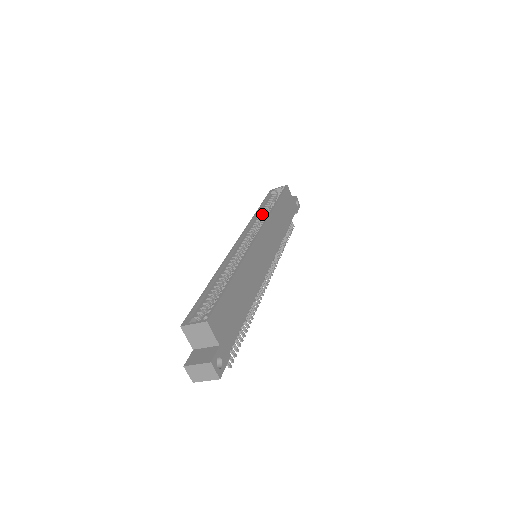
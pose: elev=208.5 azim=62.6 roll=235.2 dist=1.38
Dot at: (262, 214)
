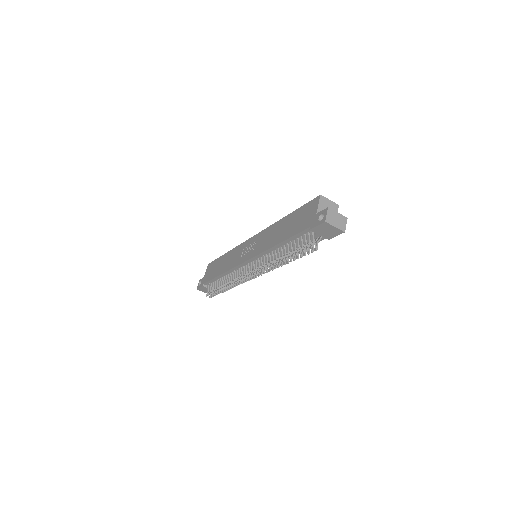
Dot at: occluded
